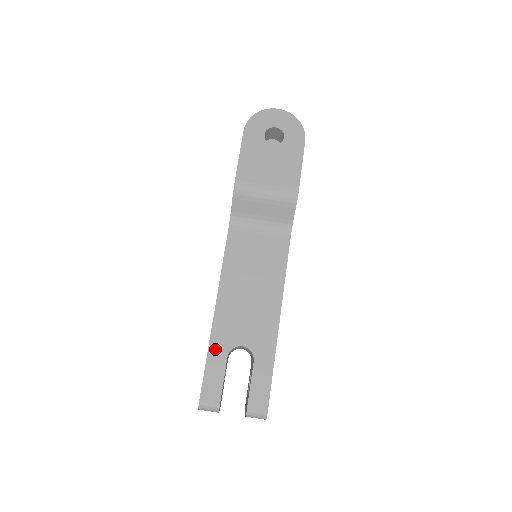
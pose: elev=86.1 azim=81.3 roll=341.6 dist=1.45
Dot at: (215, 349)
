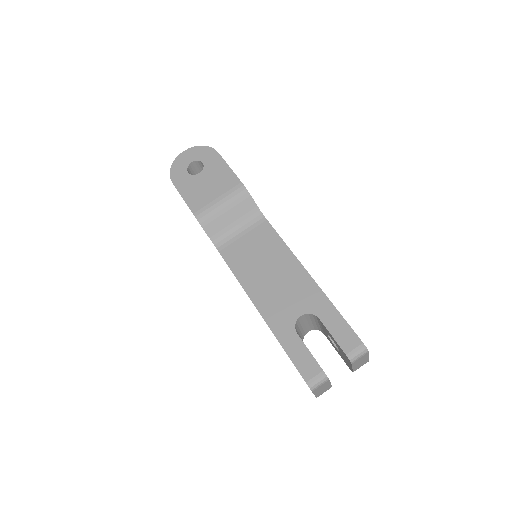
Dot at: (283, 336)
